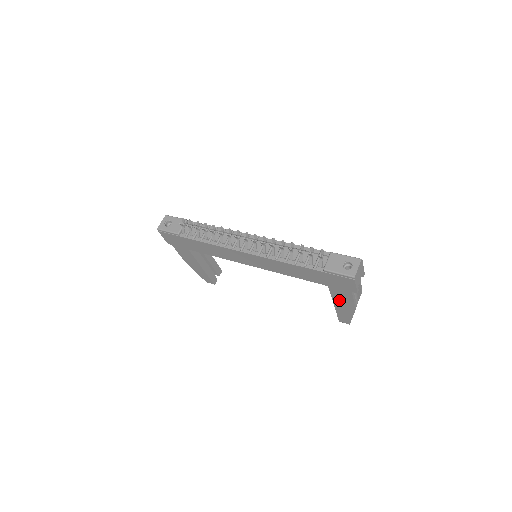
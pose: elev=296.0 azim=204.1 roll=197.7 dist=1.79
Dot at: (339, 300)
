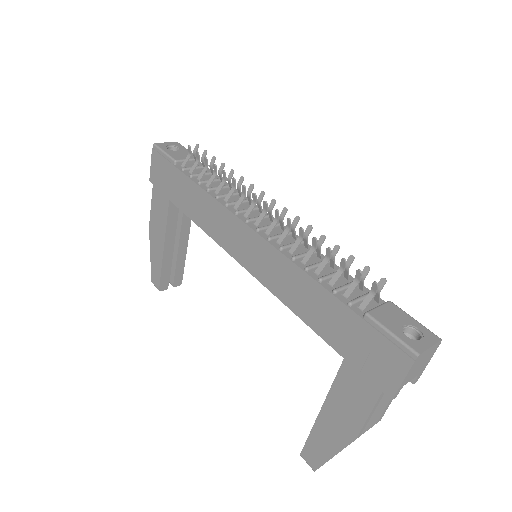
Dot at: (339, 403)
